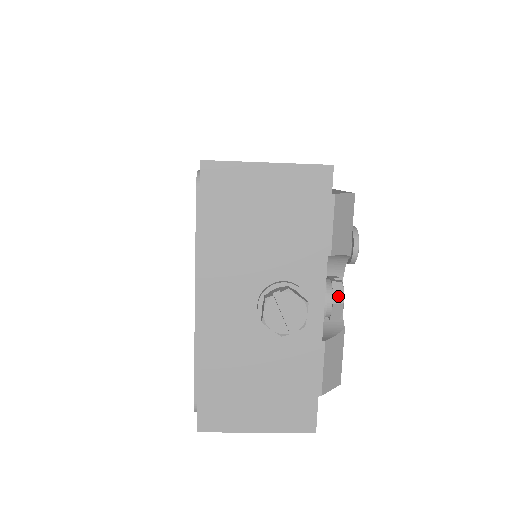
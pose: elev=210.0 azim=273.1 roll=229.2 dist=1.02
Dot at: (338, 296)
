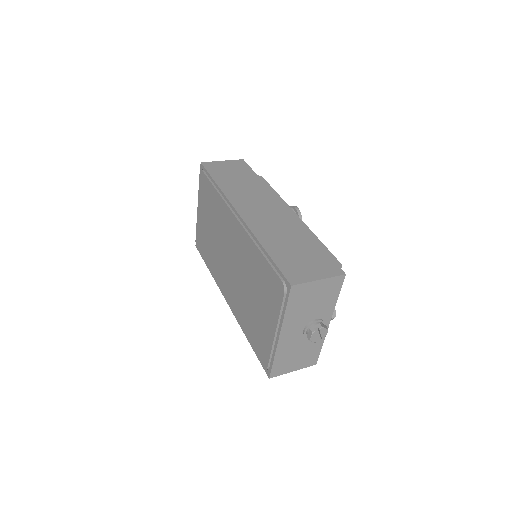
Dot at: (333, 315)
